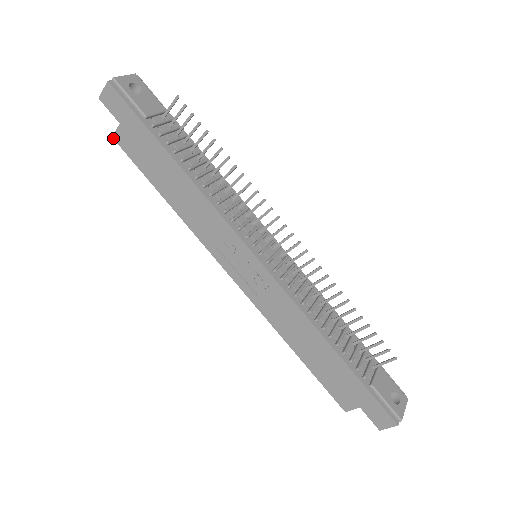
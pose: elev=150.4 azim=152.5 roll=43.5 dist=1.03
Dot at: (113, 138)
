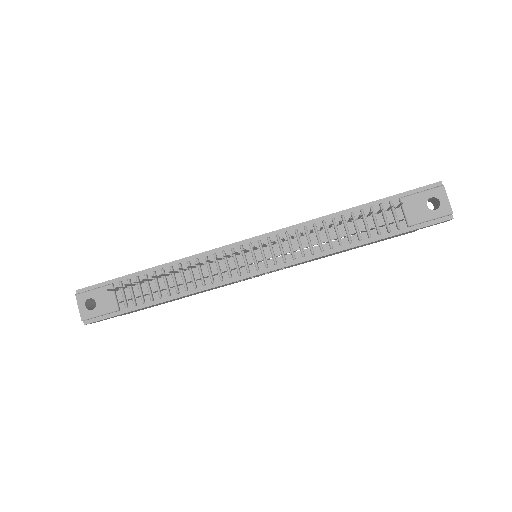
Dot at: occluded
